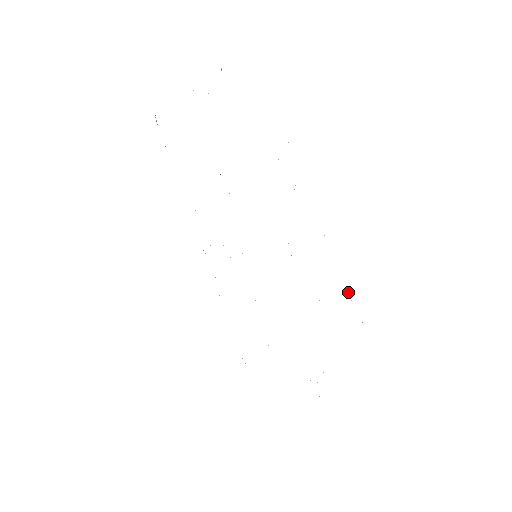
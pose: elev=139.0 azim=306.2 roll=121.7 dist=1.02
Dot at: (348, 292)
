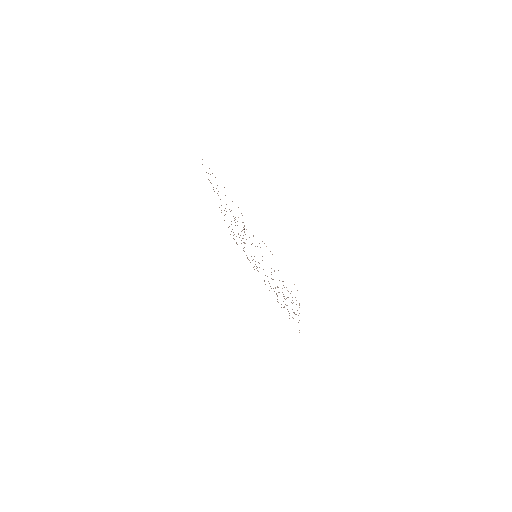
Dot at: occluded
